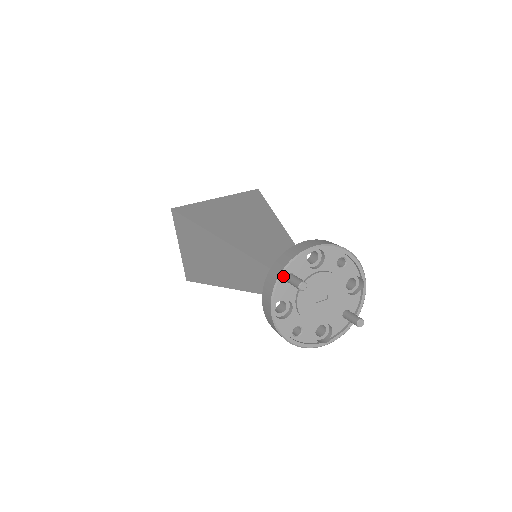
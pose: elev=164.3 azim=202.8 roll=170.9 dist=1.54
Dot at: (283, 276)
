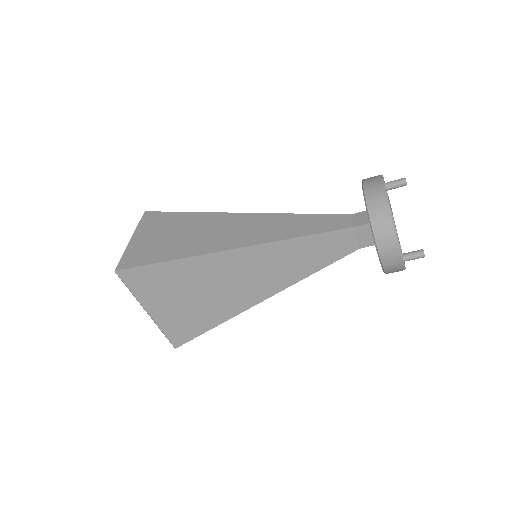
Dot at: occluded
